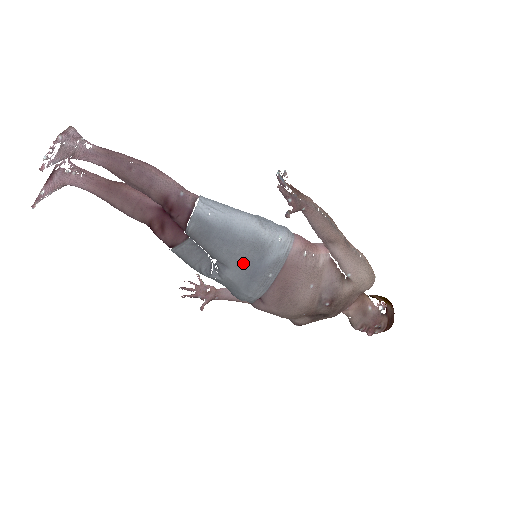
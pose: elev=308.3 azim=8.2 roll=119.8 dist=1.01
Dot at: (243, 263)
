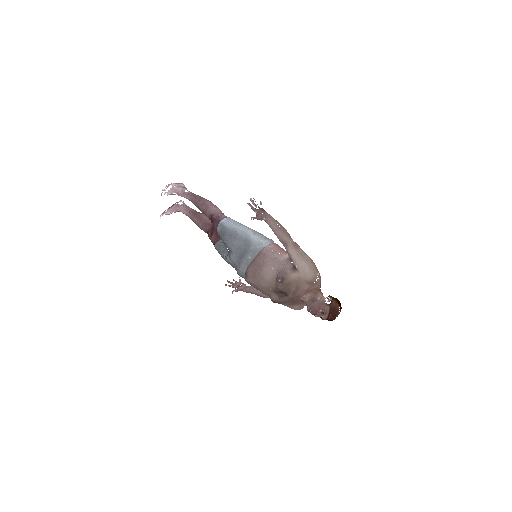
Dot at: (238, 250)
